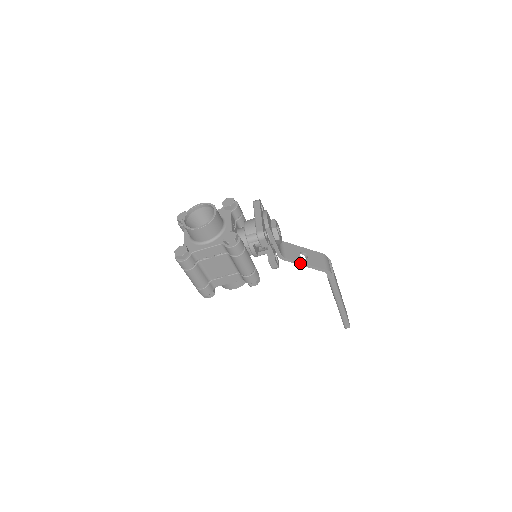
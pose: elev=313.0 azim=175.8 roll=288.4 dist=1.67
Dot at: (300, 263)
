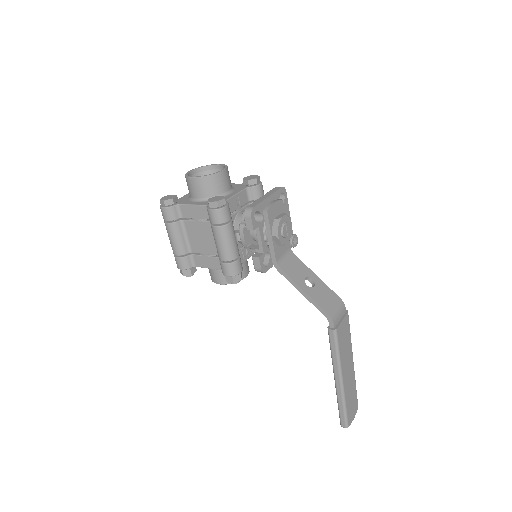
Dot at: (297, 285)
